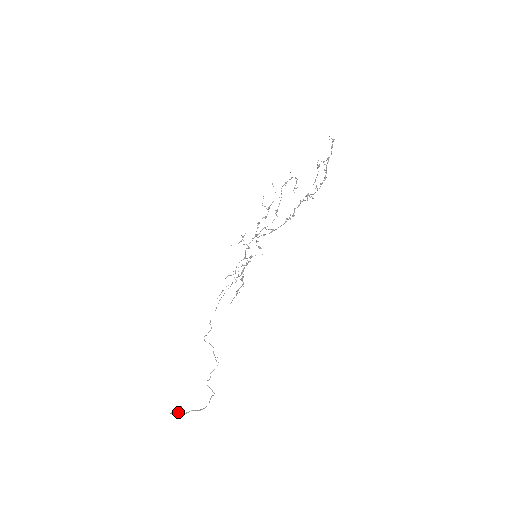
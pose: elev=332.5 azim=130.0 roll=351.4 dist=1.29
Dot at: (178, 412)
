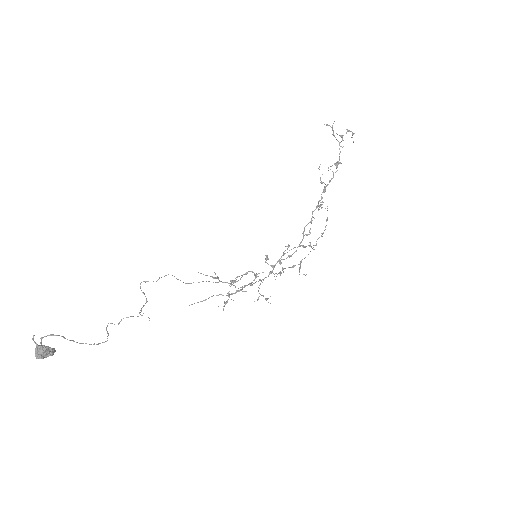
Dot at: (44, 346)
